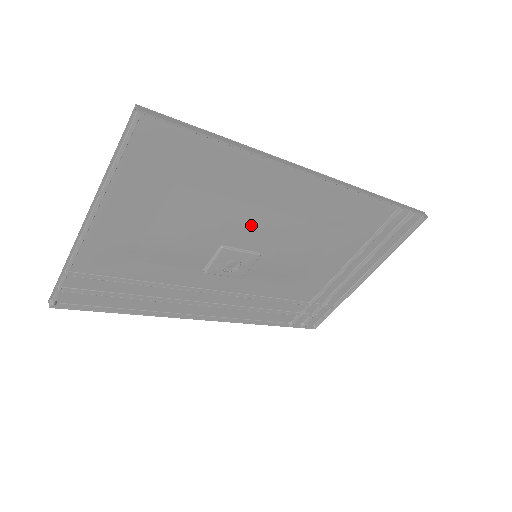
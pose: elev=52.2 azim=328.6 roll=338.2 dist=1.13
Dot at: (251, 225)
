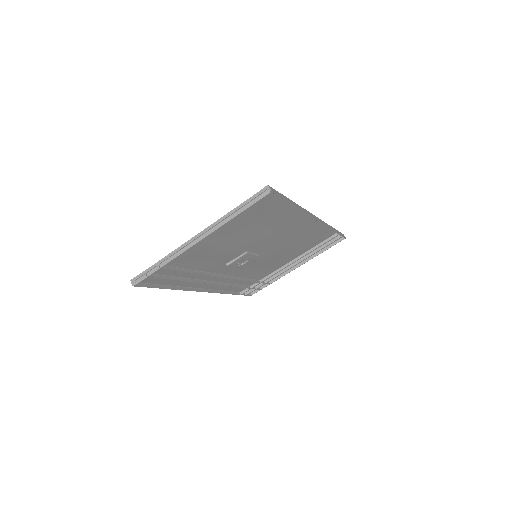
Dot at: (268, 241)
